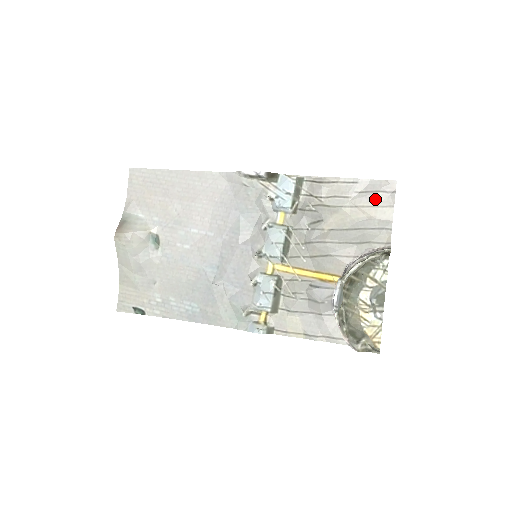
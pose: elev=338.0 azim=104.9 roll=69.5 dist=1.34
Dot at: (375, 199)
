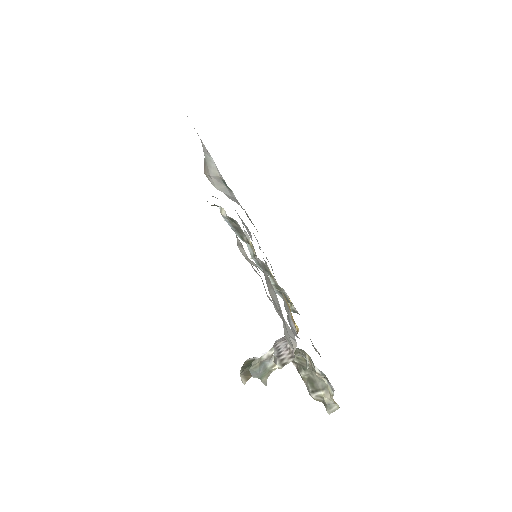
Dot at: occluded
